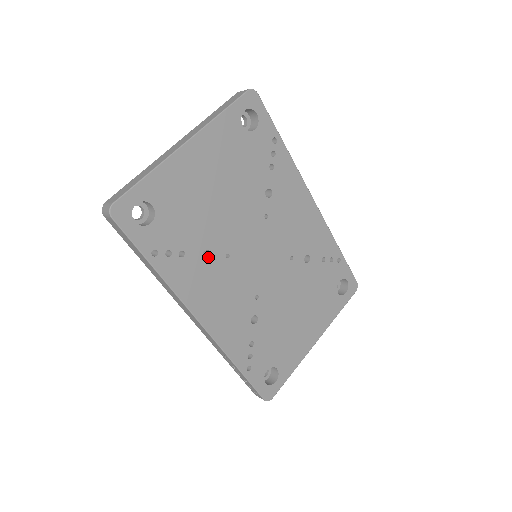
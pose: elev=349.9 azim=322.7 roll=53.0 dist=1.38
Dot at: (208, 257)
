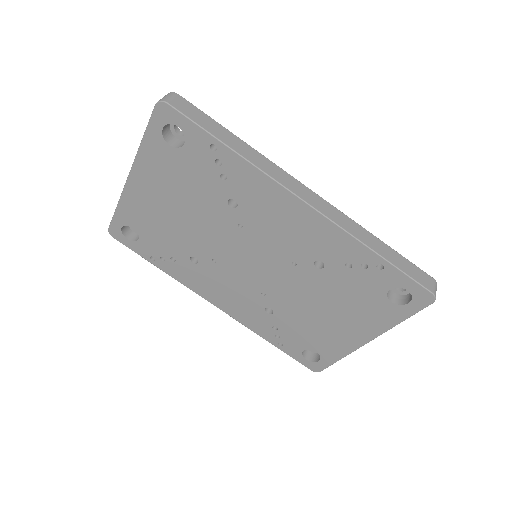
Dot at: (199, 260)
